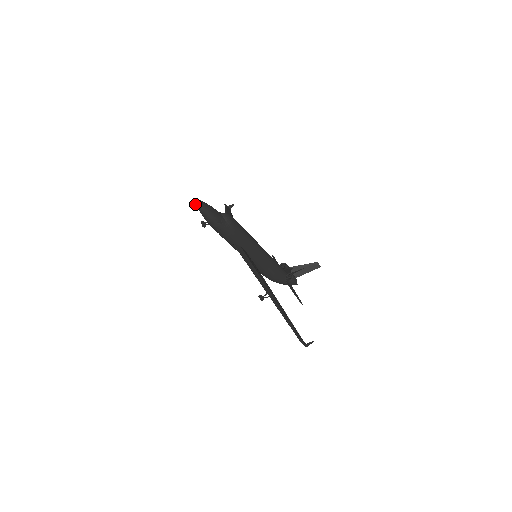
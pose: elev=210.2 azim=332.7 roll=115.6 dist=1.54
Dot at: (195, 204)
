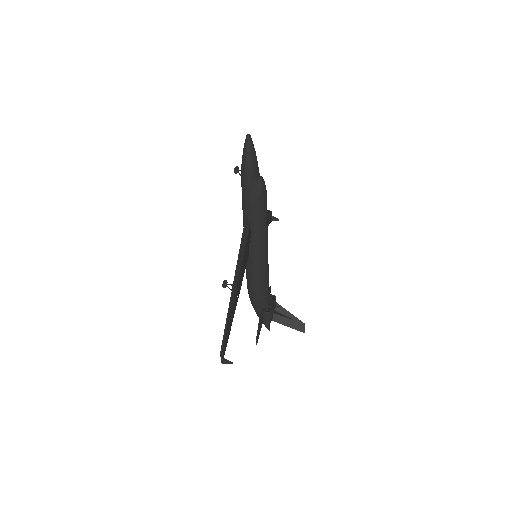
Dot at: (245, 139)
